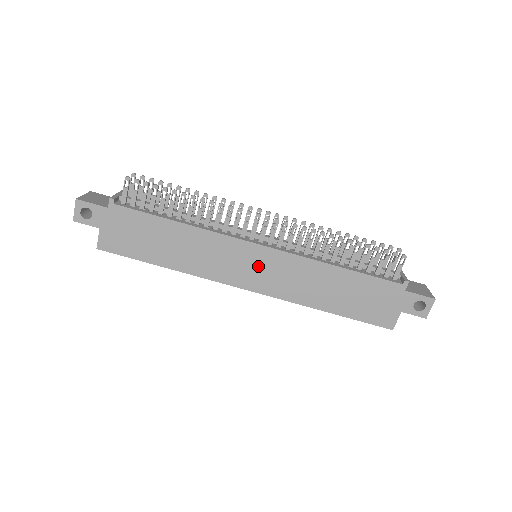
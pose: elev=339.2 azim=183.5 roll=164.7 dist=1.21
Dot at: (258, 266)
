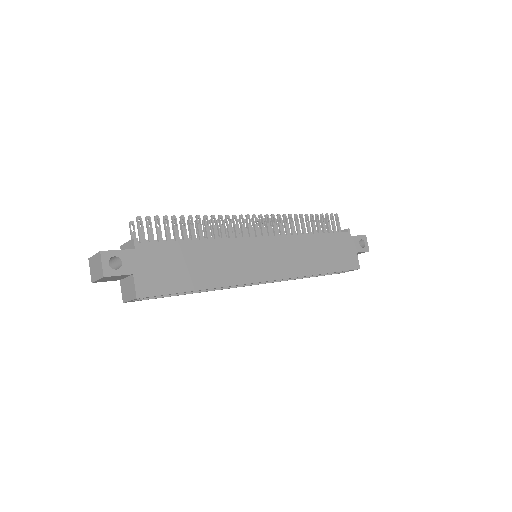
Dot at: (268, 256)
